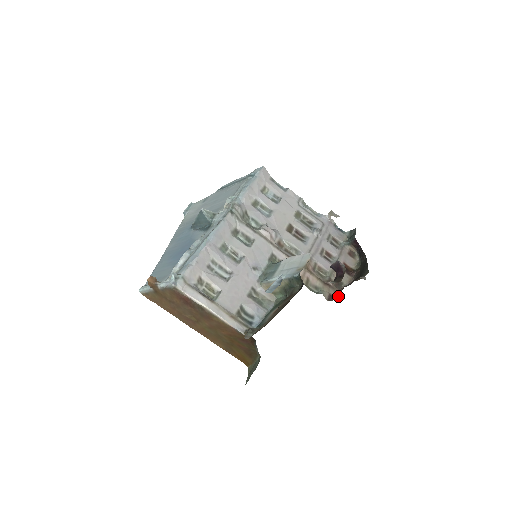
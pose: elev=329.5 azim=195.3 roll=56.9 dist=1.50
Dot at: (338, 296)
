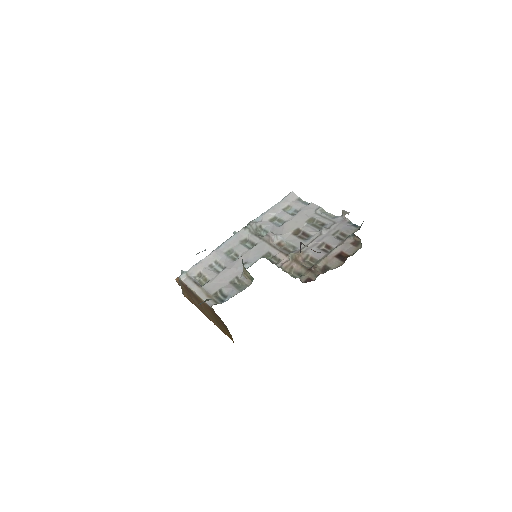
Dot at: (315, 278)
